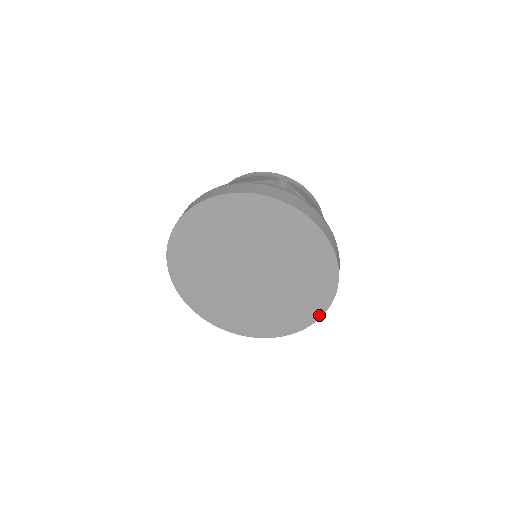
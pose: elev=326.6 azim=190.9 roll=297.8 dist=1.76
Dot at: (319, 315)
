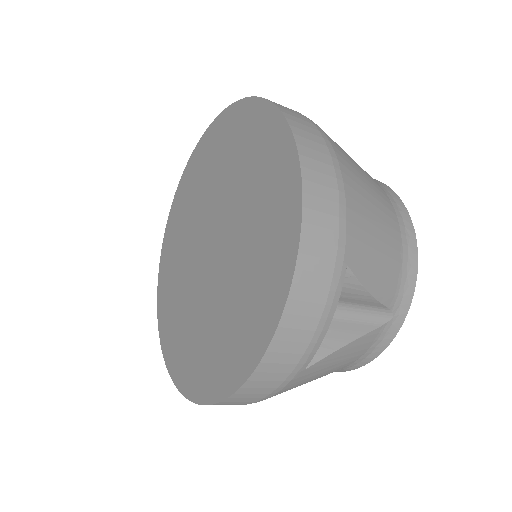
Dot at: (259, 354)
